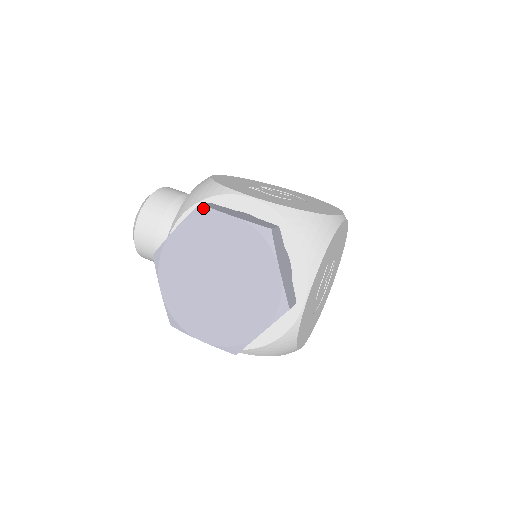
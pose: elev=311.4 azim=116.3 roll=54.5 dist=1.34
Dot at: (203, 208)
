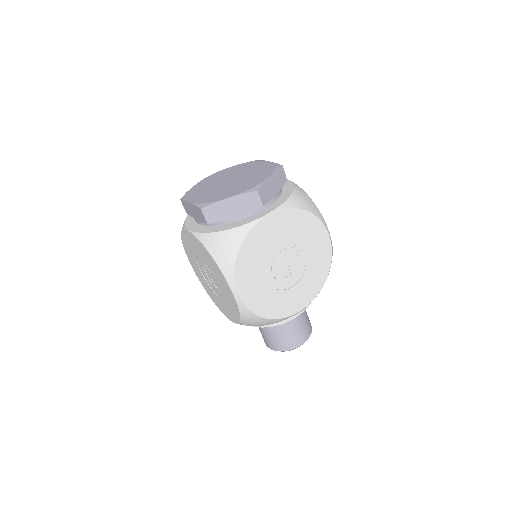
Dot at: (256, 160)
